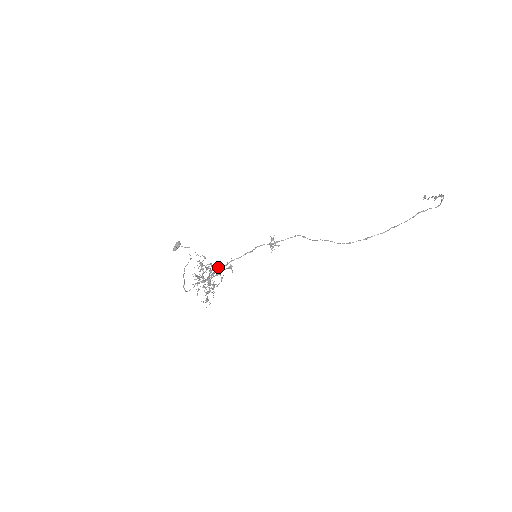
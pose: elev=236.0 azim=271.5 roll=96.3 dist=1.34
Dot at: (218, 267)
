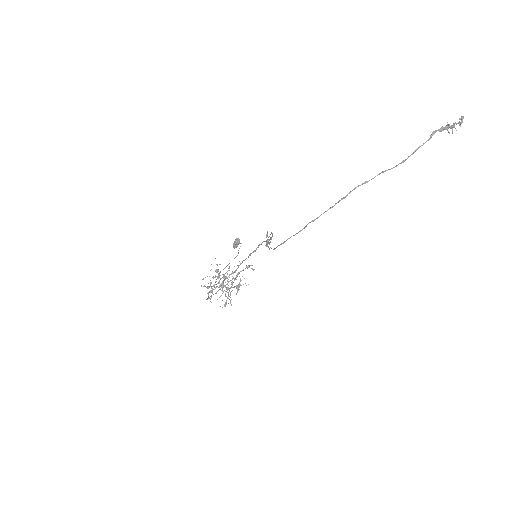
Dot at: occluded
